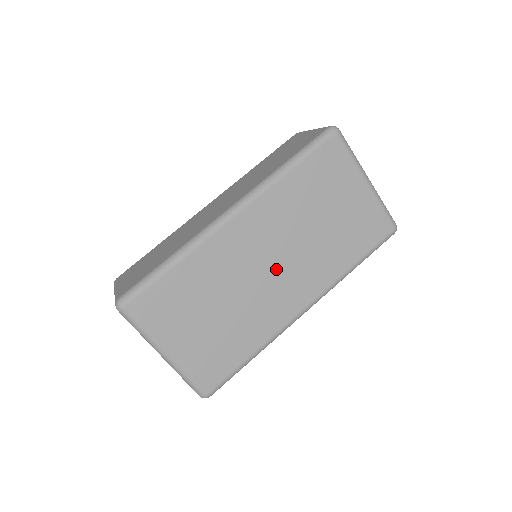
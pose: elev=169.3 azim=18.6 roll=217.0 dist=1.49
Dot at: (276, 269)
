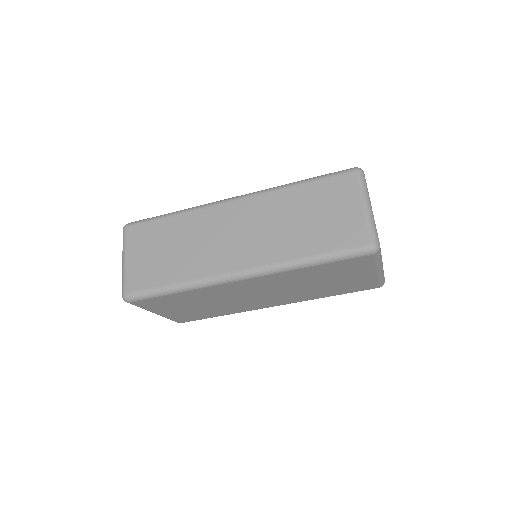
Dot at: (263, 296)
